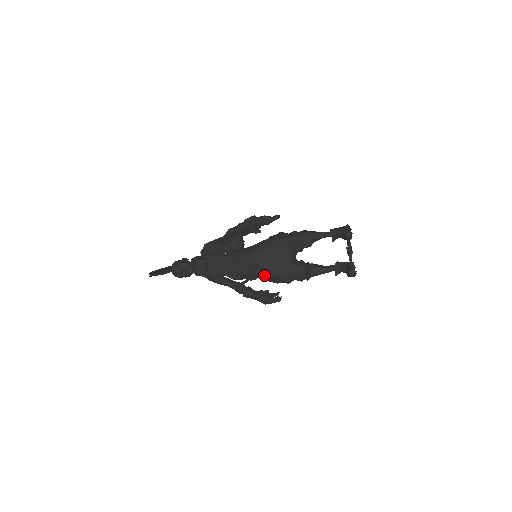
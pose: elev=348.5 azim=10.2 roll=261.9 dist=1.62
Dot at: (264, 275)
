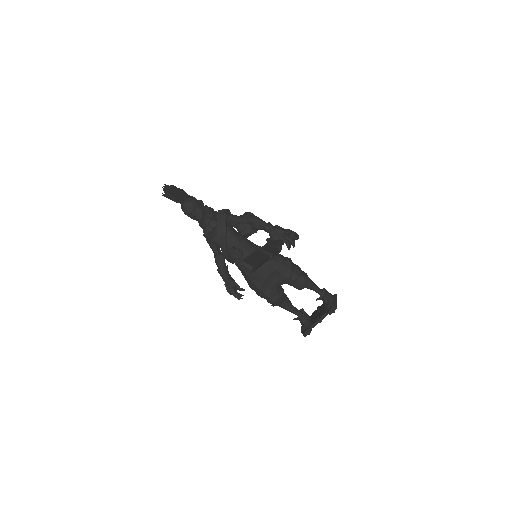
Dot at: (249, 278)
